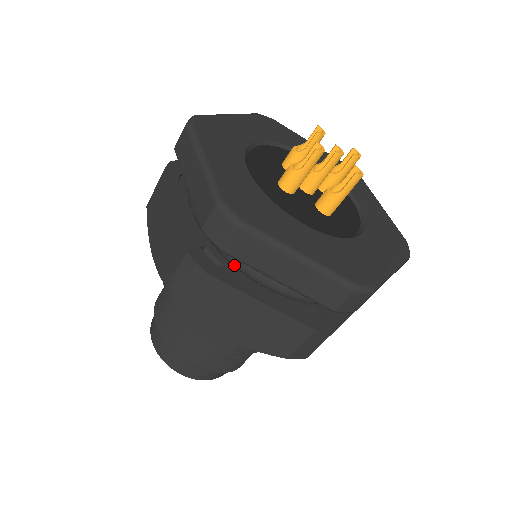
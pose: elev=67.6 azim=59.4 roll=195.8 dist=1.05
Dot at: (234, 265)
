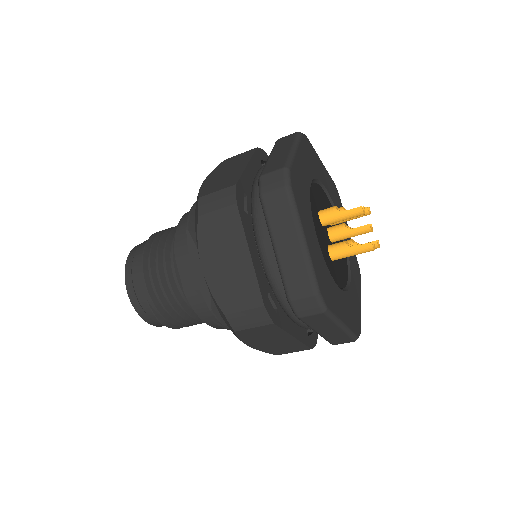
Dot at: (254, 220)
